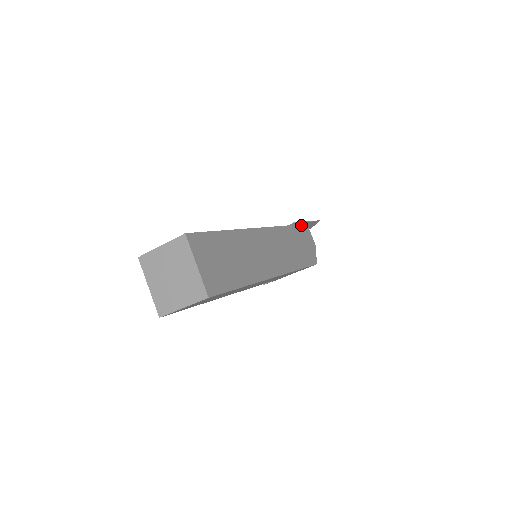
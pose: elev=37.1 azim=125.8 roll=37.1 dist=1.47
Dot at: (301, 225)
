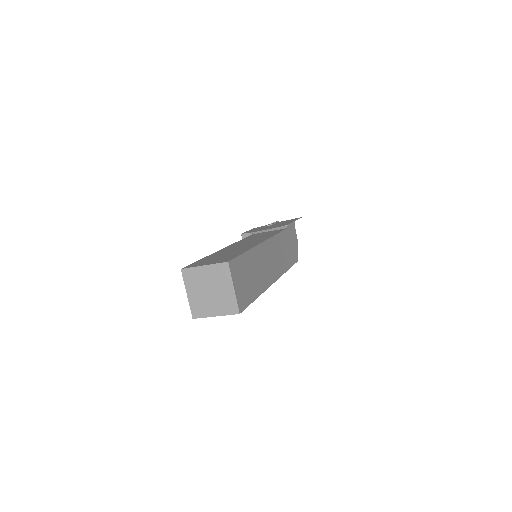
Dot at: (291, 227)
